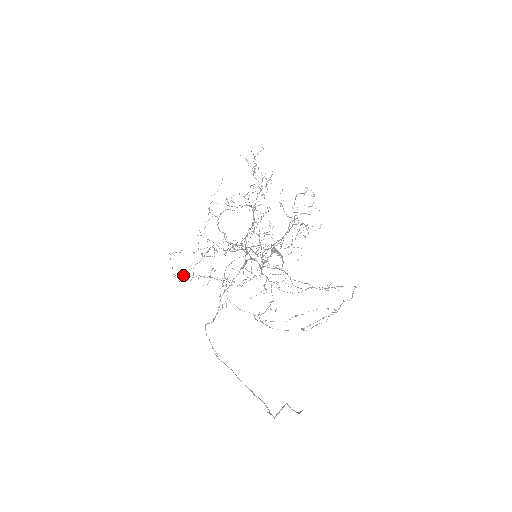
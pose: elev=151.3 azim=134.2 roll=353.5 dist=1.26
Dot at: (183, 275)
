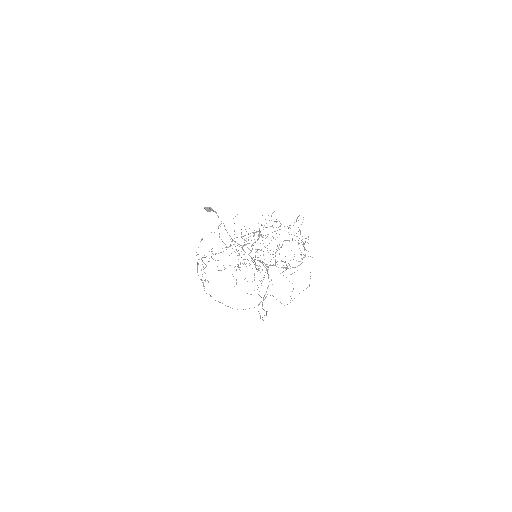
Dot at: occluded
